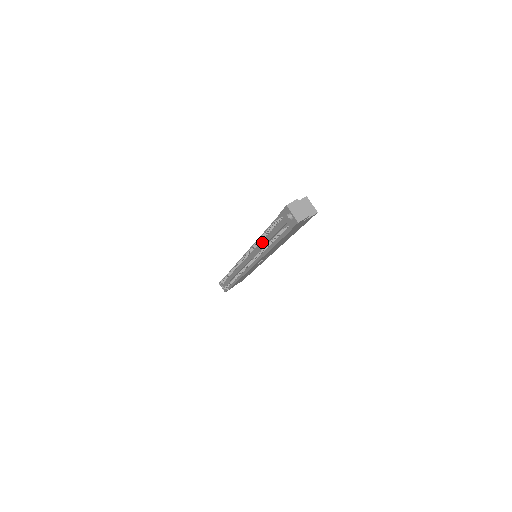
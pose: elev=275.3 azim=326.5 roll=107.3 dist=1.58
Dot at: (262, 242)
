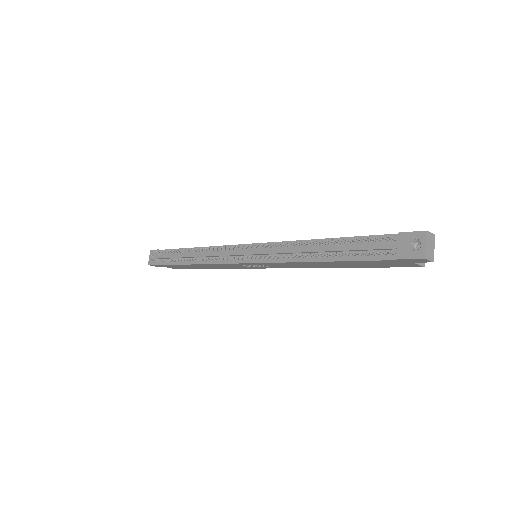
Dot at: (307, 247)
